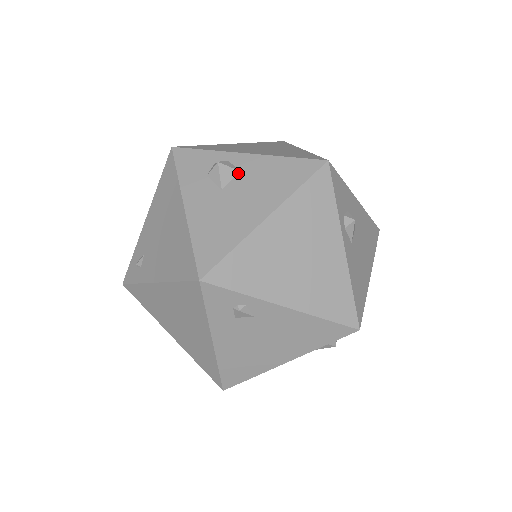
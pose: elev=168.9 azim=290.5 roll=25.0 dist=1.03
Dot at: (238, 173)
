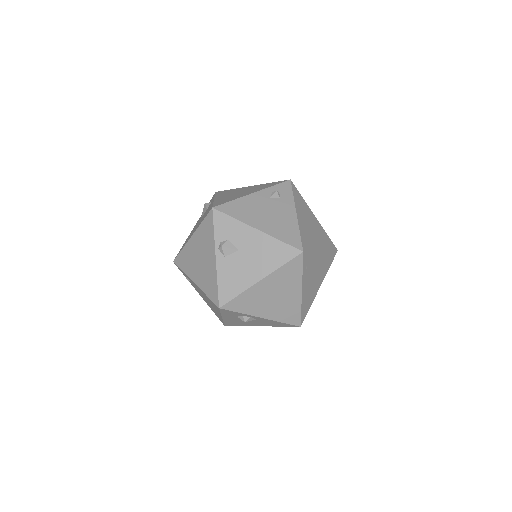
Dot at: (254, 320)
